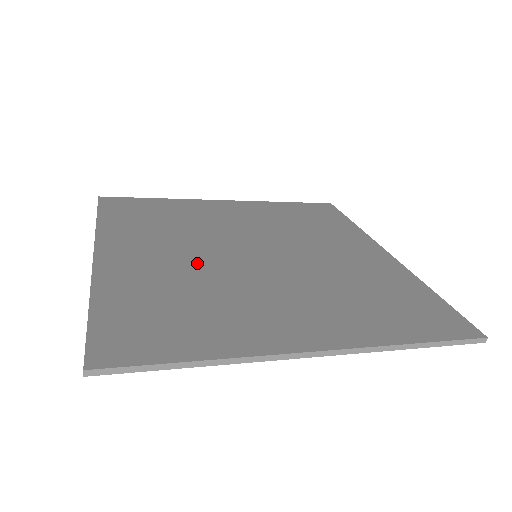
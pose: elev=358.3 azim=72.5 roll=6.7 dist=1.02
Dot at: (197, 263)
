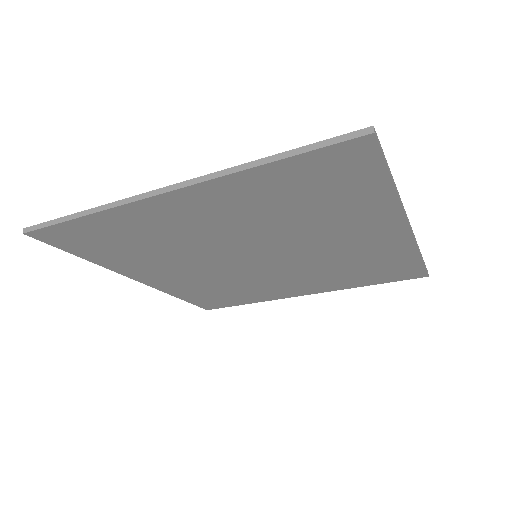
Dot at: occluded
